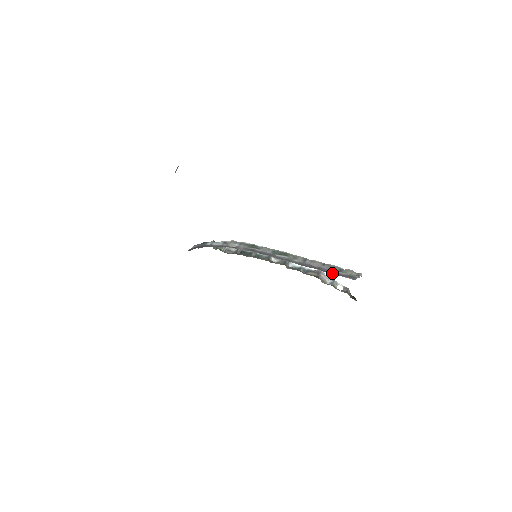
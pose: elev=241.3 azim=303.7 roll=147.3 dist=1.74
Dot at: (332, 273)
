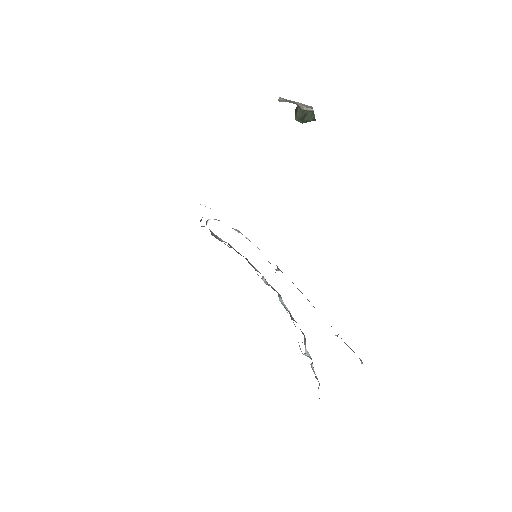
Dot at: occluded
